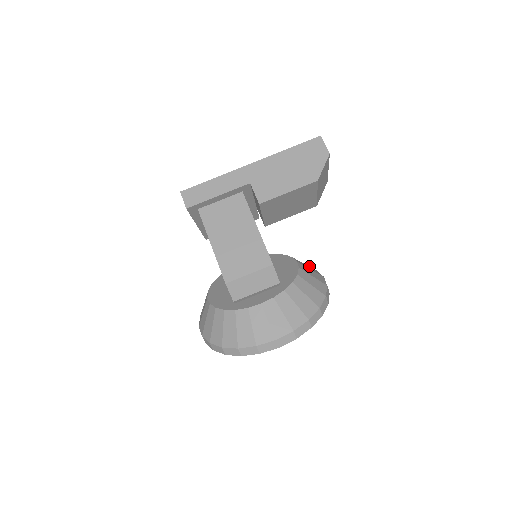
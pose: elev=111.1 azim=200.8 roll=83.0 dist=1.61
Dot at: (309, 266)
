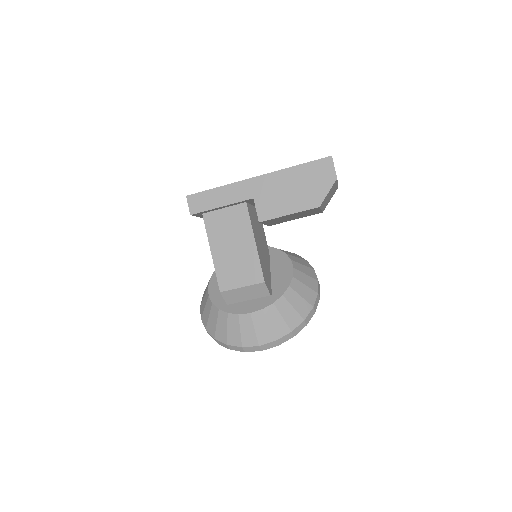
Dot at: (307, 266)
